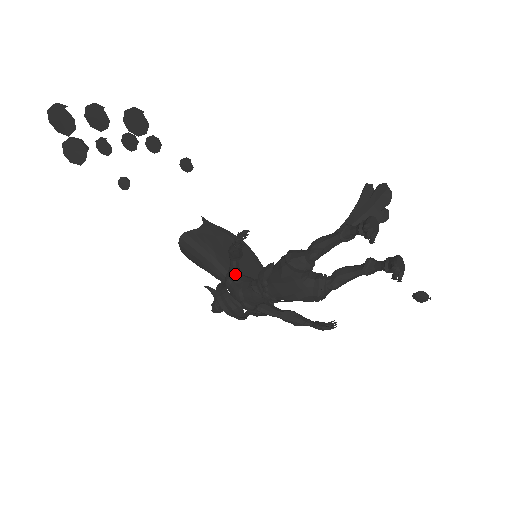
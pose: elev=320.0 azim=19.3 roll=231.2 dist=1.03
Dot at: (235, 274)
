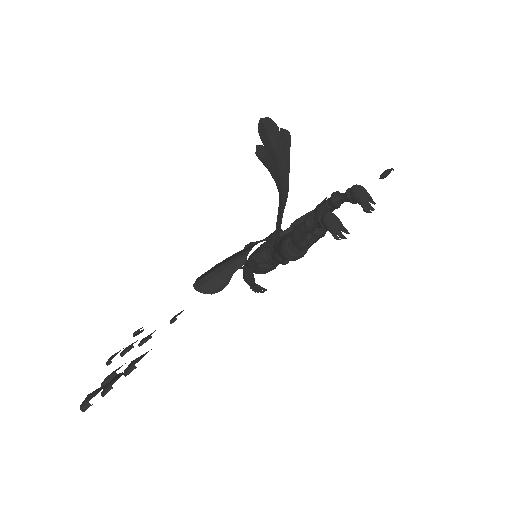
Dot at: (256, 269)
